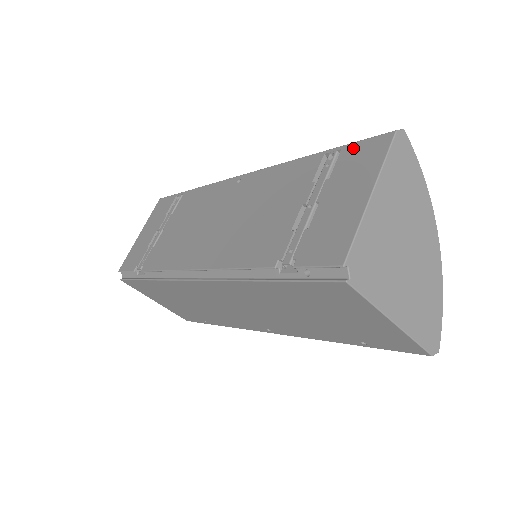
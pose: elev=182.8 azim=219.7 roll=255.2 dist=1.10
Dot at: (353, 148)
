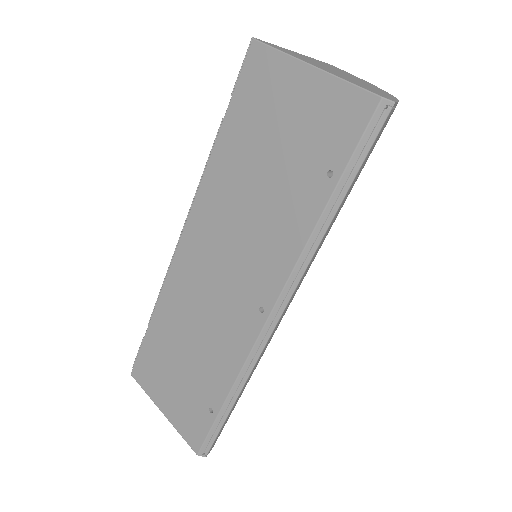
Dot at: occluded
